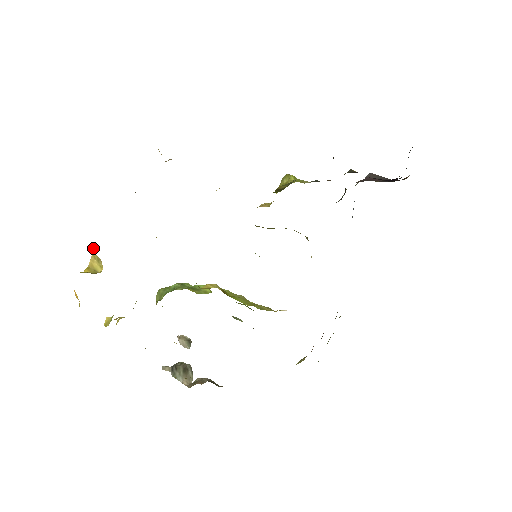
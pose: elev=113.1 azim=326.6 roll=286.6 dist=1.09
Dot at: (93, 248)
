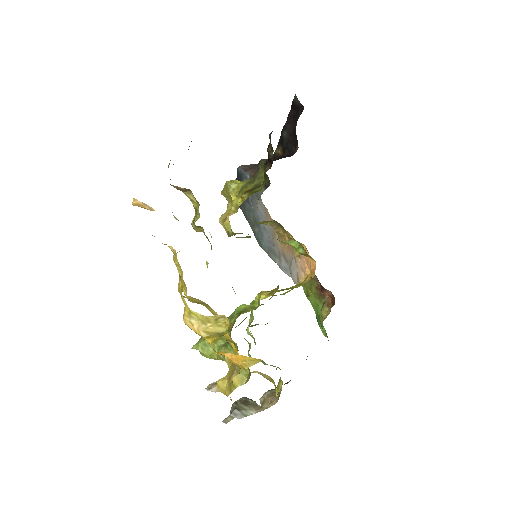
Dot at: (193, 317)
